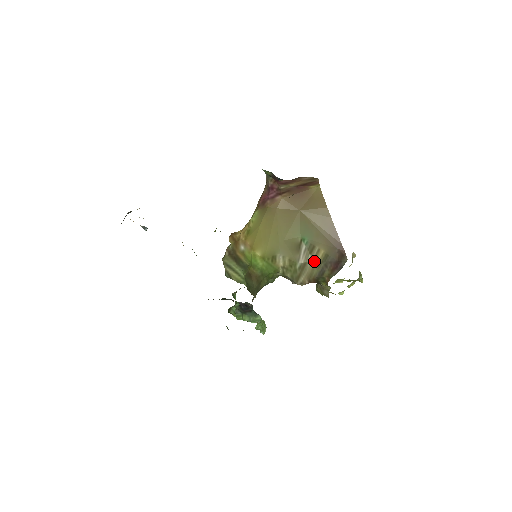
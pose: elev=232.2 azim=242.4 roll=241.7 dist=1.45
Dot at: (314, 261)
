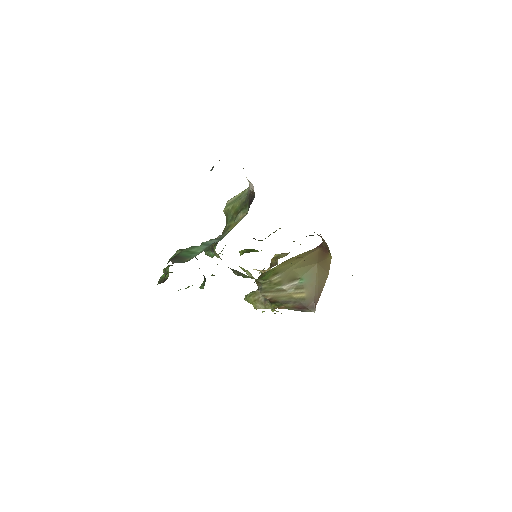
Dot at: (292, 294)
